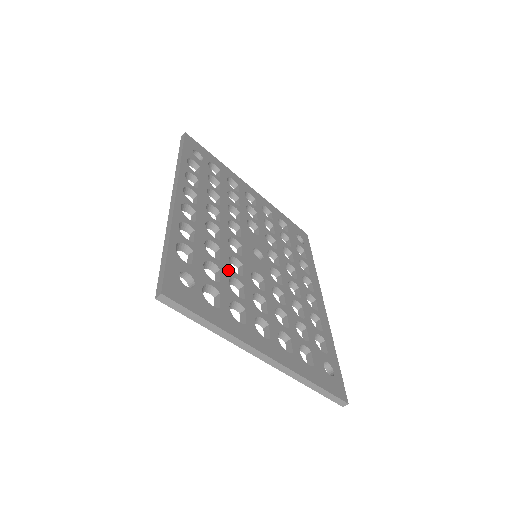
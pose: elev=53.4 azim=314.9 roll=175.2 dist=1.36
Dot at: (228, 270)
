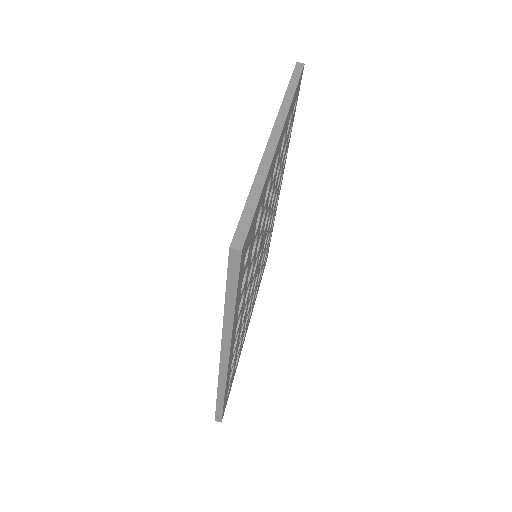
Dot at: occluded
